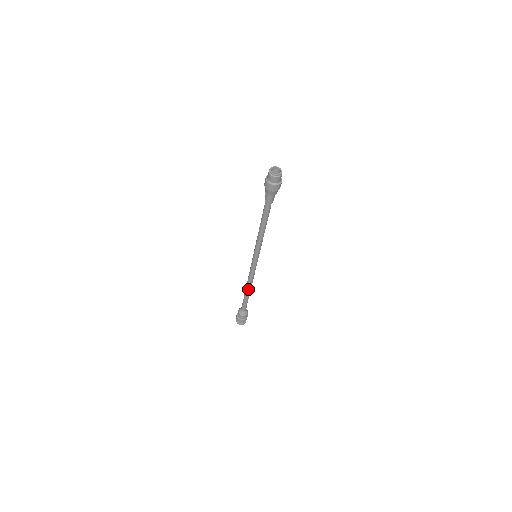
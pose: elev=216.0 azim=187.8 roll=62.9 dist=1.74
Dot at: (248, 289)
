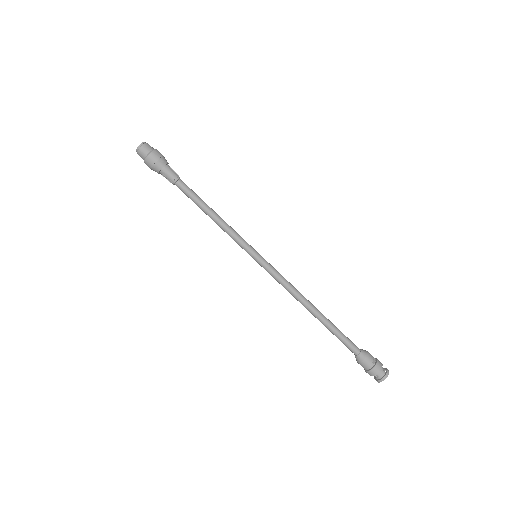
Dot at: (310, 311)
